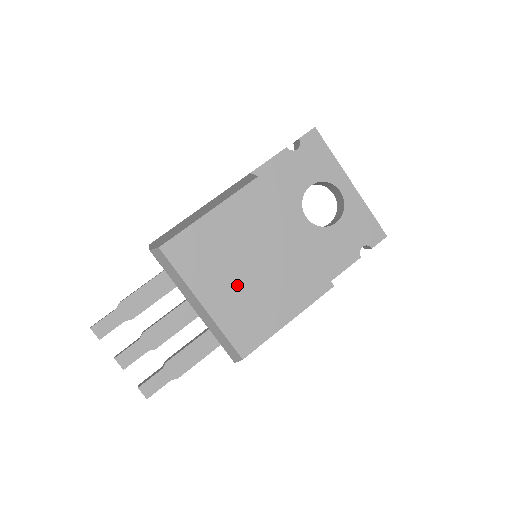
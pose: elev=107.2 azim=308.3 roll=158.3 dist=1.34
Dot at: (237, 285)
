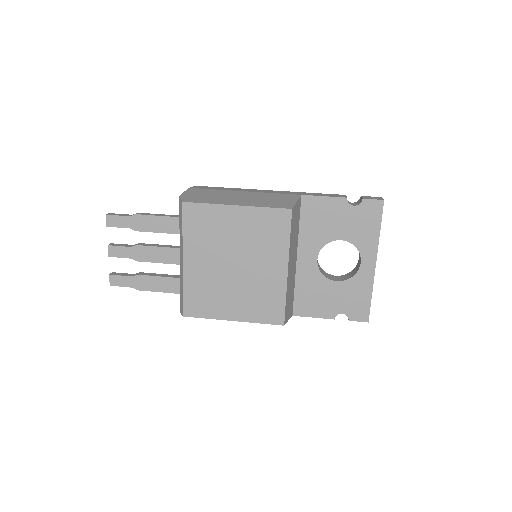
Dot at: (216, 269)
